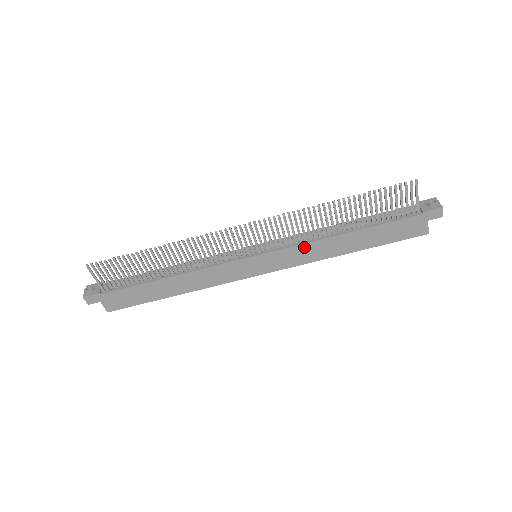
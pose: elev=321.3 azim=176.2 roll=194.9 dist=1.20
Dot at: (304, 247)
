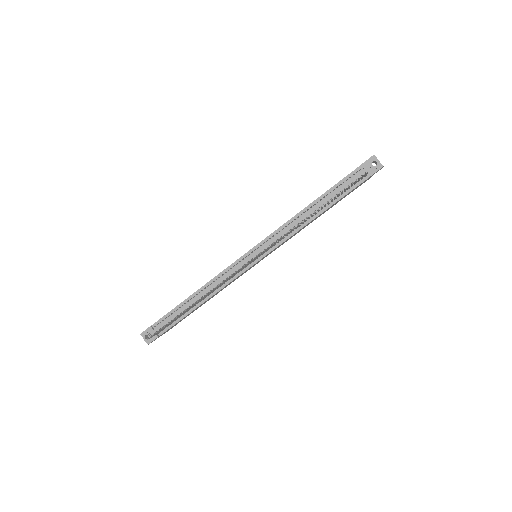
Dot at: occluded
